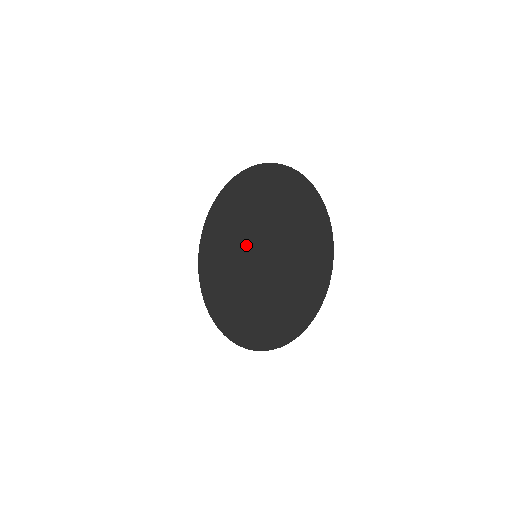
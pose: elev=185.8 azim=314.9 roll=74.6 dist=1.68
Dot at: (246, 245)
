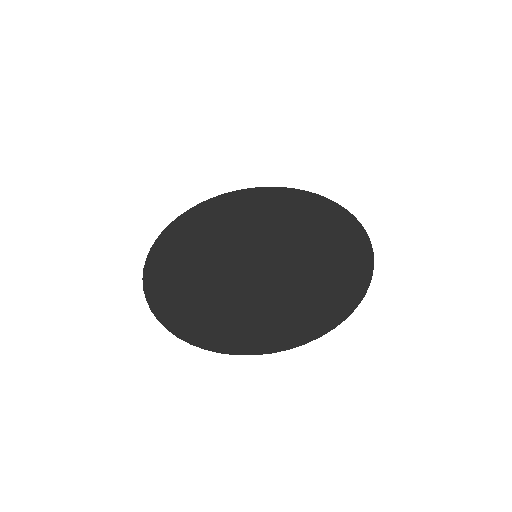
Dot at: (235, 253)
